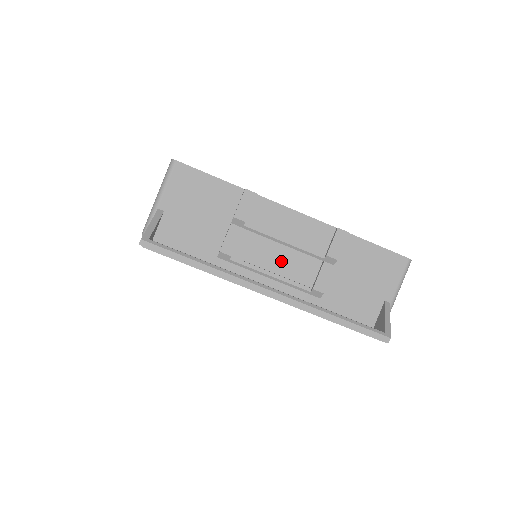
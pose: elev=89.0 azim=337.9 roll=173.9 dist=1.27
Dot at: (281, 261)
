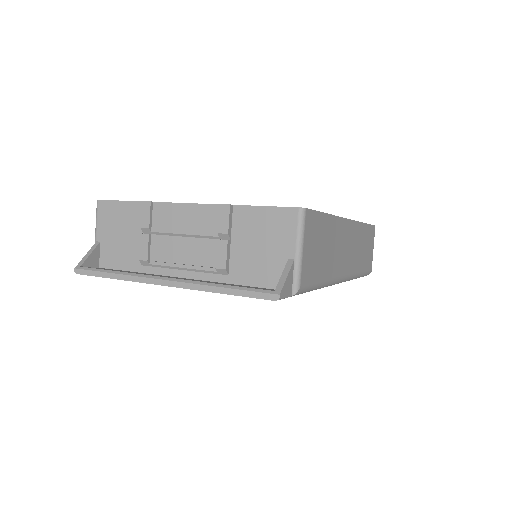
Dot at: (188, 252)
